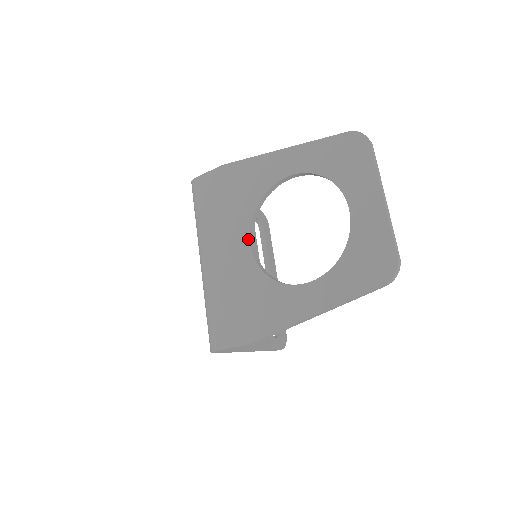
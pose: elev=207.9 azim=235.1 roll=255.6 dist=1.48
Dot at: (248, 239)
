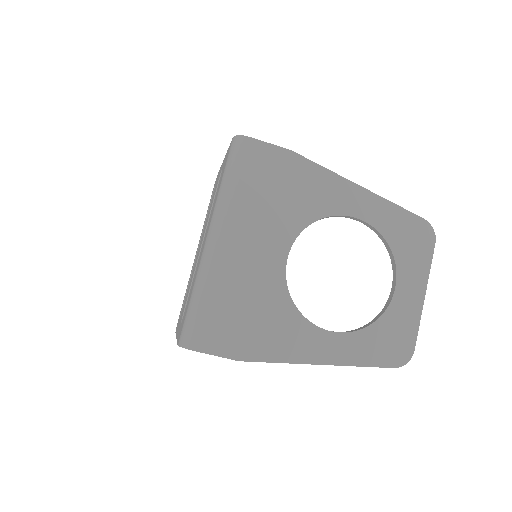
Dot at: (287, 251)
